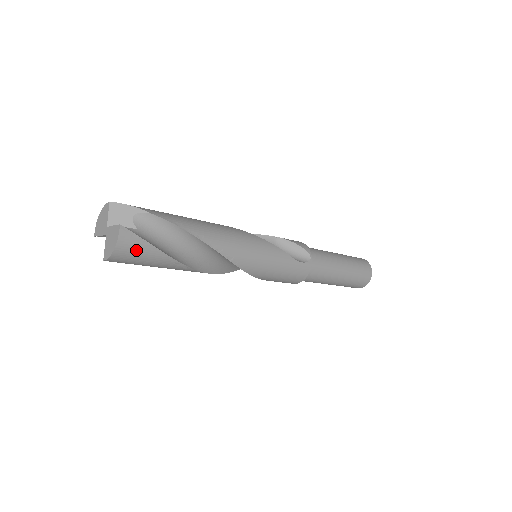
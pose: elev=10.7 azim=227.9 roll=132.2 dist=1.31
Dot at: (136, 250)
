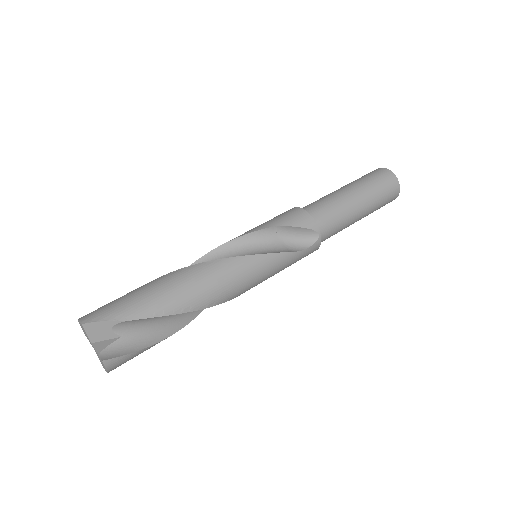
Dot at: (128, 360)
